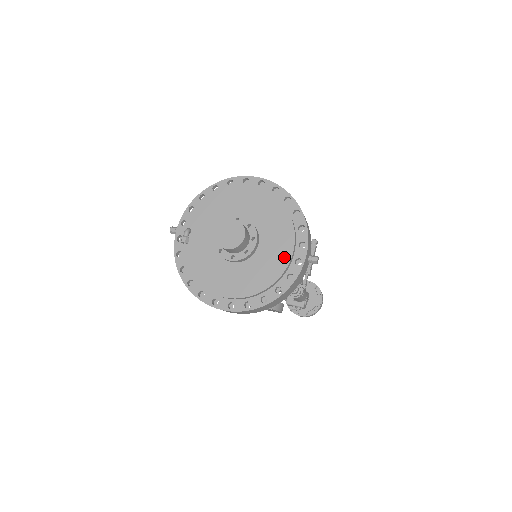
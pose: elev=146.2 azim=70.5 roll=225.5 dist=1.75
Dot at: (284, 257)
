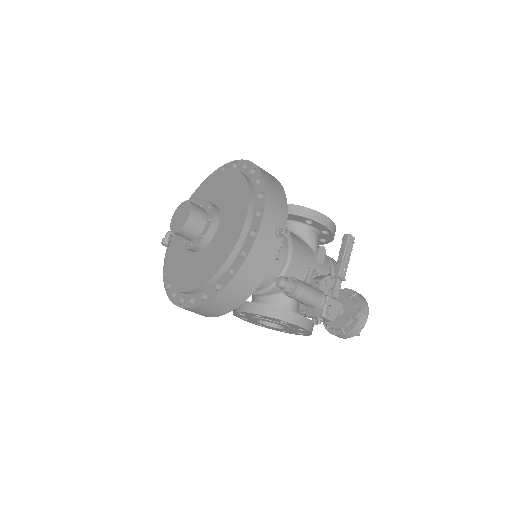
Dot at: (236, 231)
